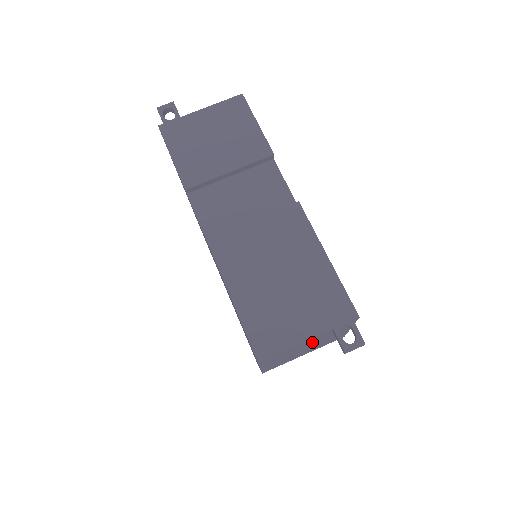
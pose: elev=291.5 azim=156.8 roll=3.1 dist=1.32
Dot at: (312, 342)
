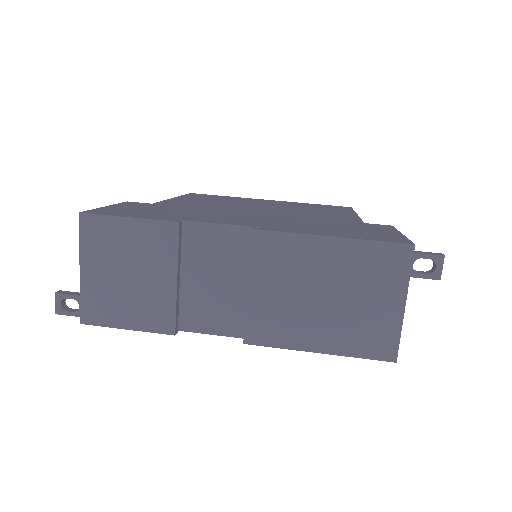
Dot at: occluded
